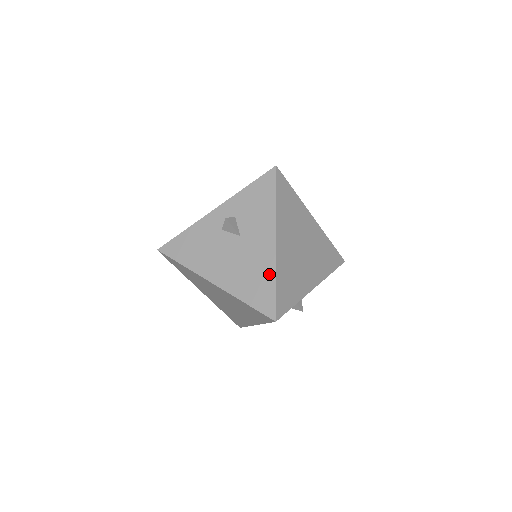
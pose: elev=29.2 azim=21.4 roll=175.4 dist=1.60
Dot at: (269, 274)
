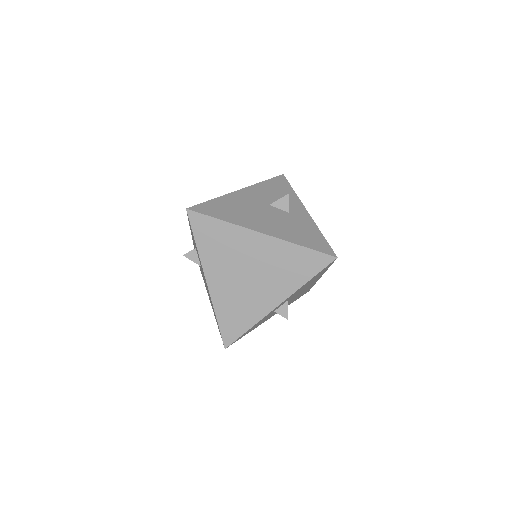
Dot at: occluded
